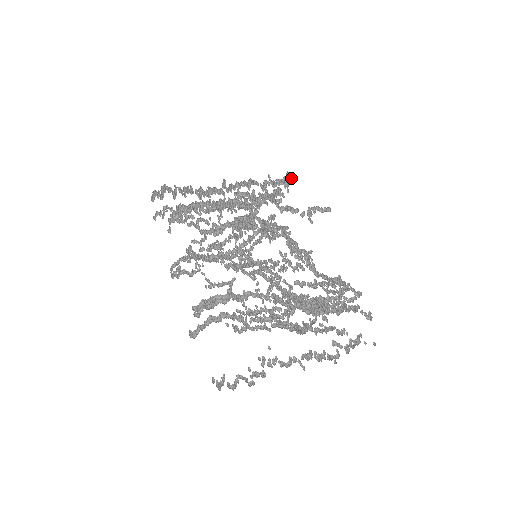
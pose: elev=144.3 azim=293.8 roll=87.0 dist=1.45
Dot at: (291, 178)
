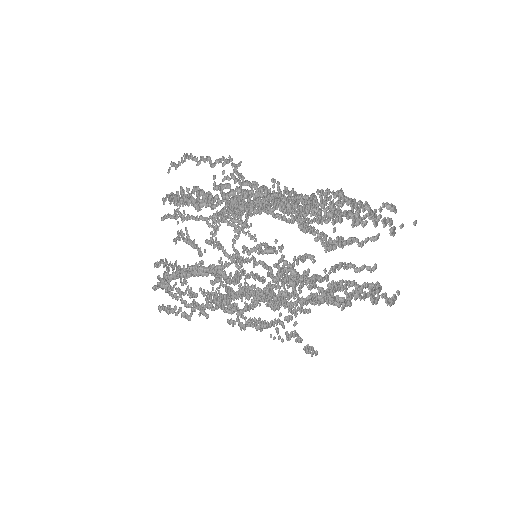
Dot at: occluded
